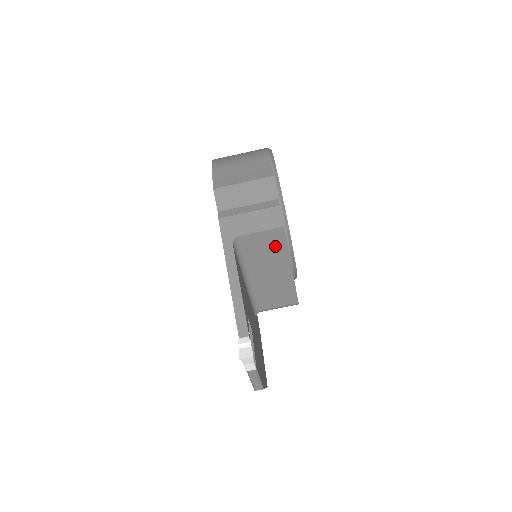
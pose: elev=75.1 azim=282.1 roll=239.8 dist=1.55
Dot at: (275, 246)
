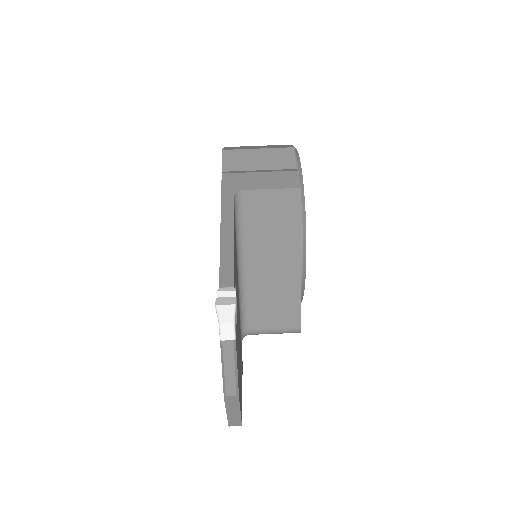
Dot at: (285, 218)
